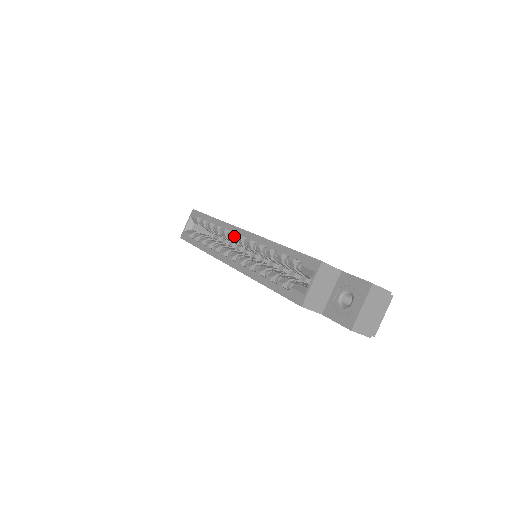
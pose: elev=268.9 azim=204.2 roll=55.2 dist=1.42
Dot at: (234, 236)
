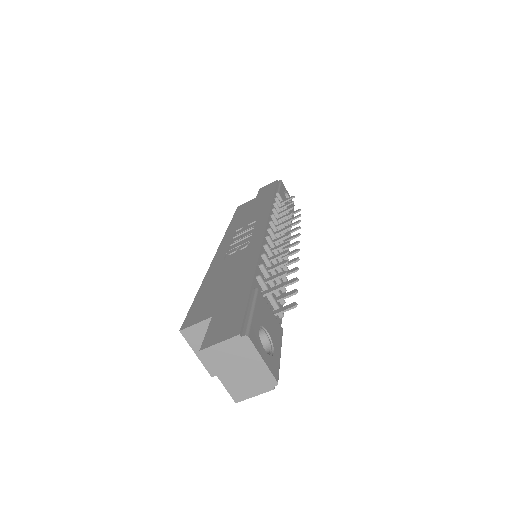
Dot at: occluded
